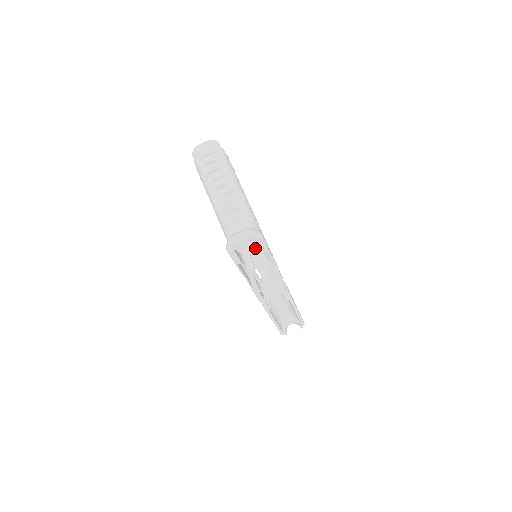
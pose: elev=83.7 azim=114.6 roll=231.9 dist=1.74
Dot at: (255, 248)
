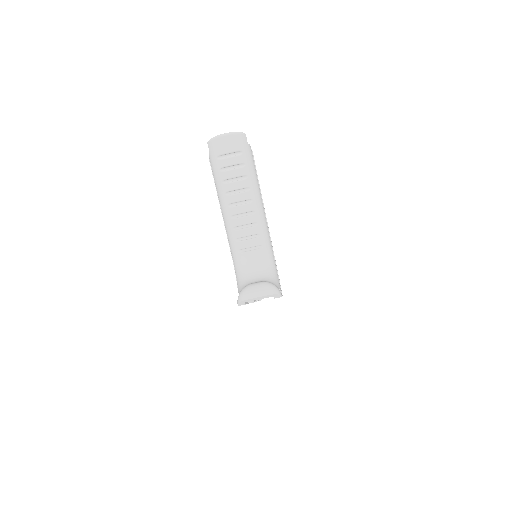
Dot at: occluded
